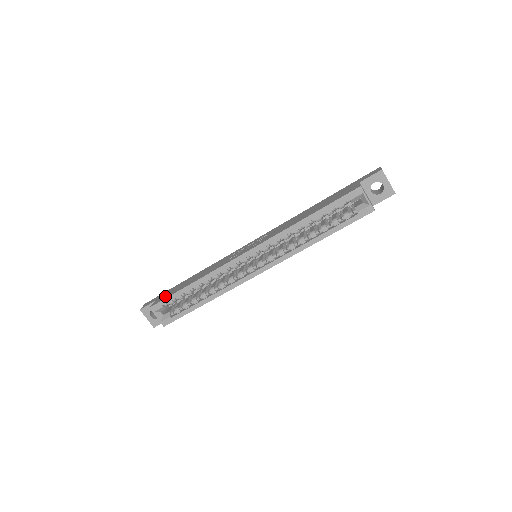
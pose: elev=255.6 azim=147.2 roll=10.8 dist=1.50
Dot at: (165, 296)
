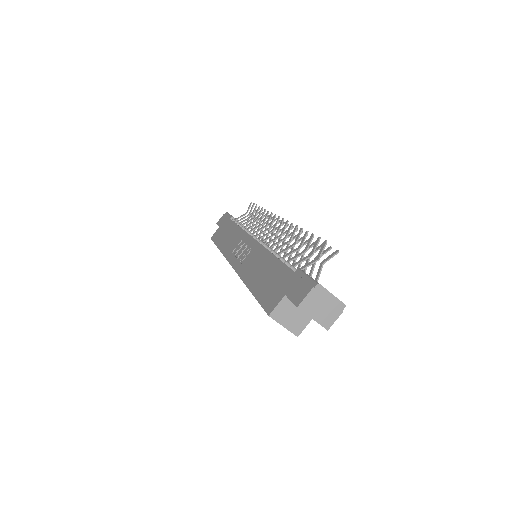
Dot at: (217, 235)
